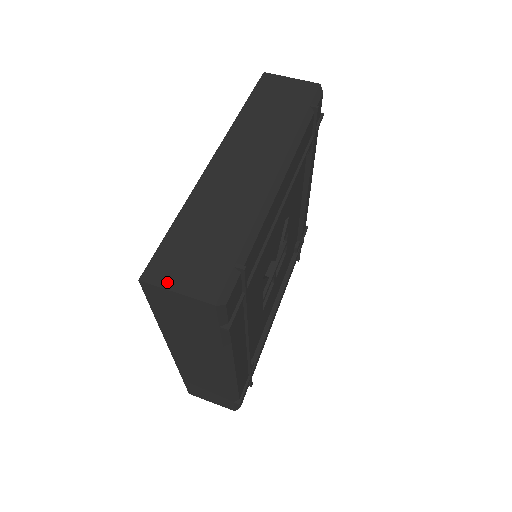
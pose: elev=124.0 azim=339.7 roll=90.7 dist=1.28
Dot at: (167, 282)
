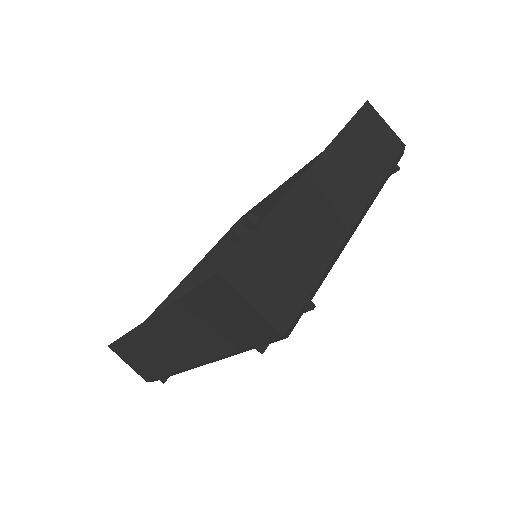
Dot at: (246, 288)
